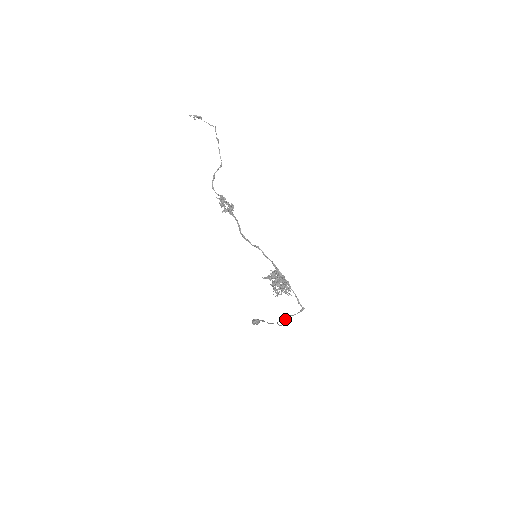
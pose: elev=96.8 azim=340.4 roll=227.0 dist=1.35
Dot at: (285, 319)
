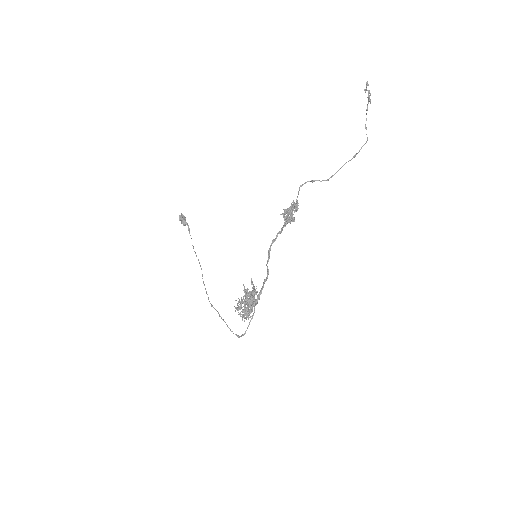
Dot at: (218, 312)
